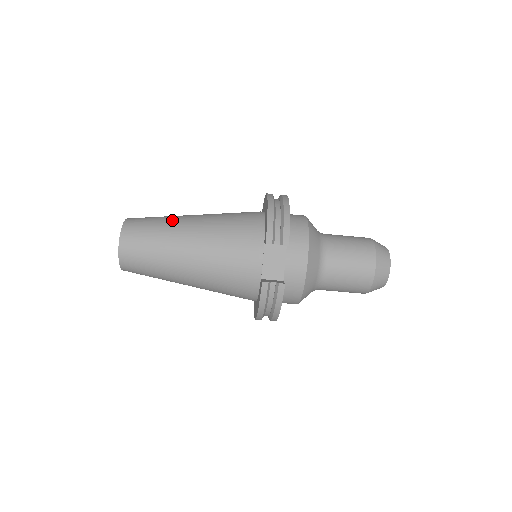
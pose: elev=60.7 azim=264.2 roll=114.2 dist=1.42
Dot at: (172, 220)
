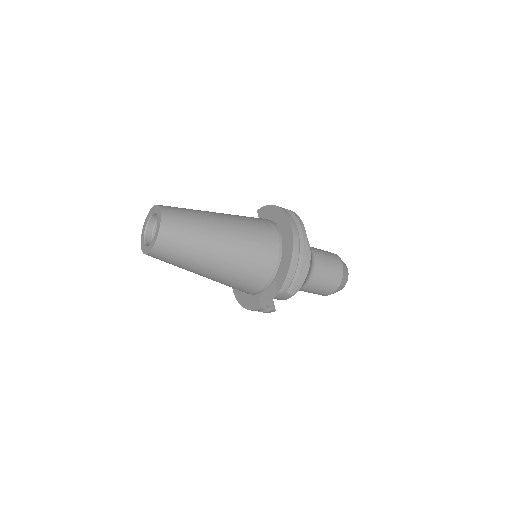
Dot at: (206, 234)
